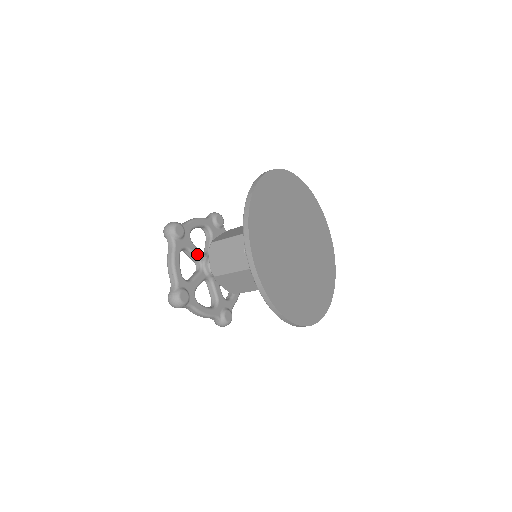
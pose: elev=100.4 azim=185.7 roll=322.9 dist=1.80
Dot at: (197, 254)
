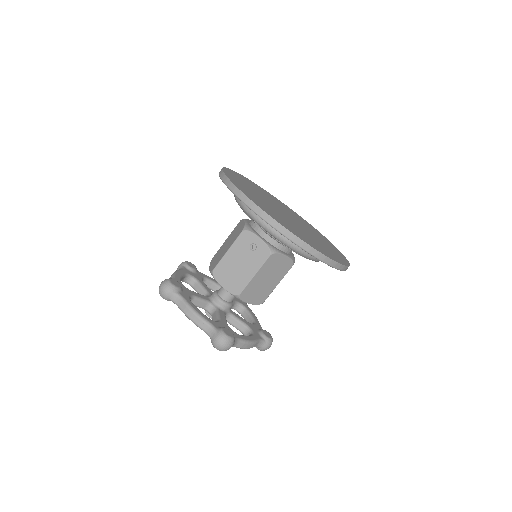
Dot at: (202, 298)
